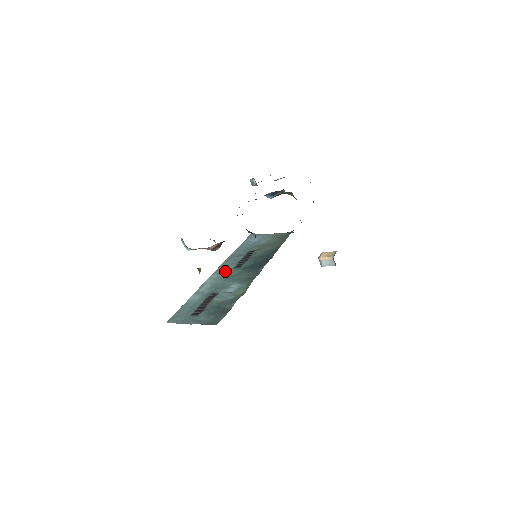
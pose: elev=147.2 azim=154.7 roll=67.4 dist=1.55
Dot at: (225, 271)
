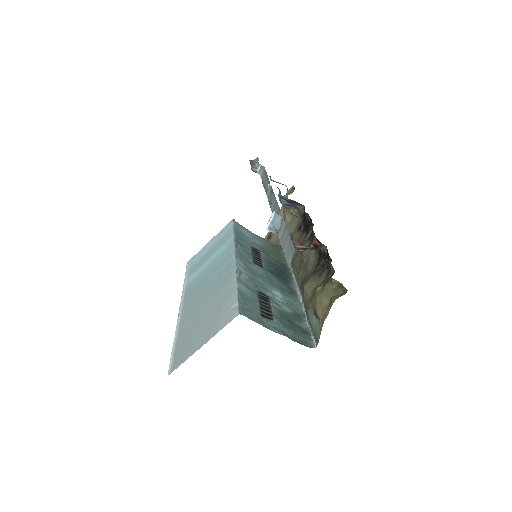
Dot at: (248, 263)
